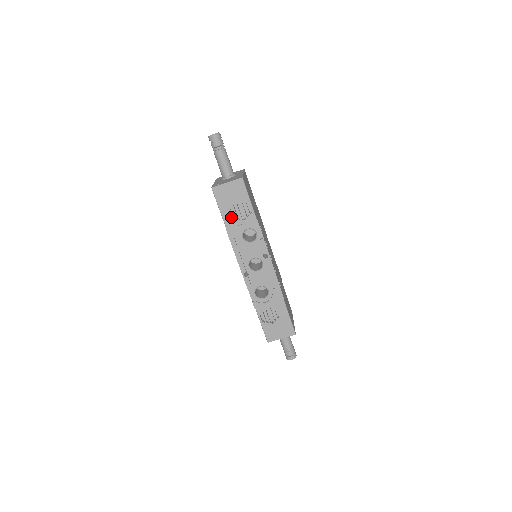
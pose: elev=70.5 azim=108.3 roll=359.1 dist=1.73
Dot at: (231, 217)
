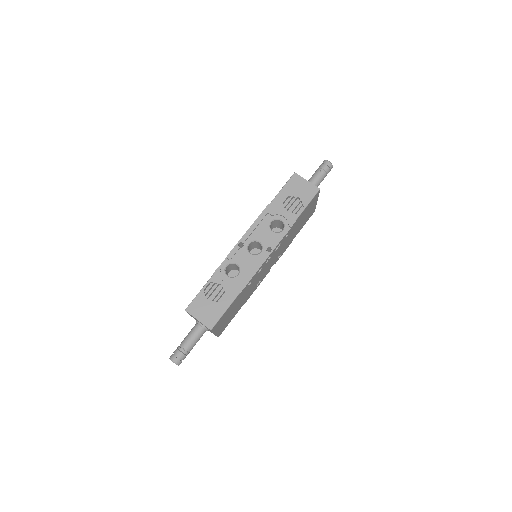
Dot at: (282, 201)
